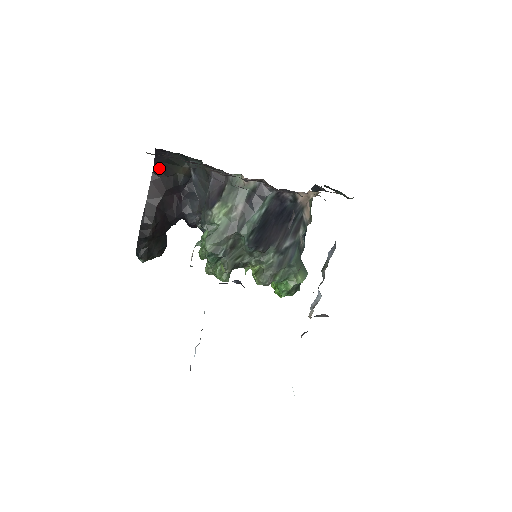
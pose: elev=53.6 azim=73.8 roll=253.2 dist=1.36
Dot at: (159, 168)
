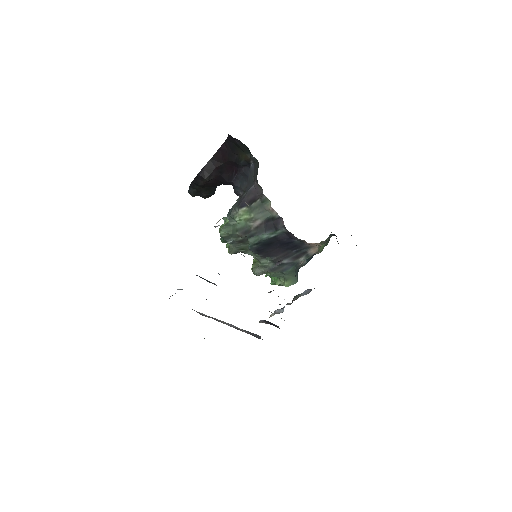
Dot at: (229, 143)
